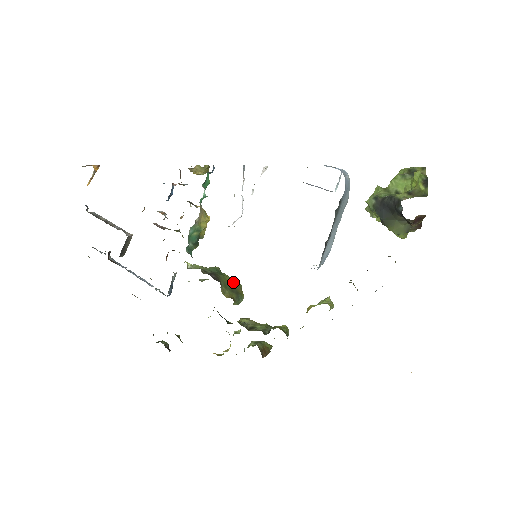
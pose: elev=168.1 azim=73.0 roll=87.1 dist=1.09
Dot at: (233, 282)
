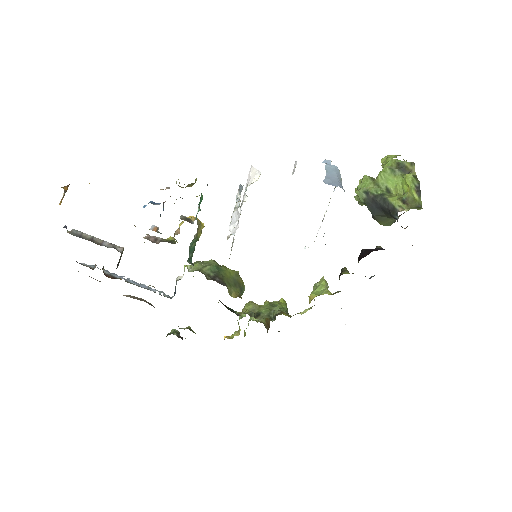
Dot at: (232, 273)
